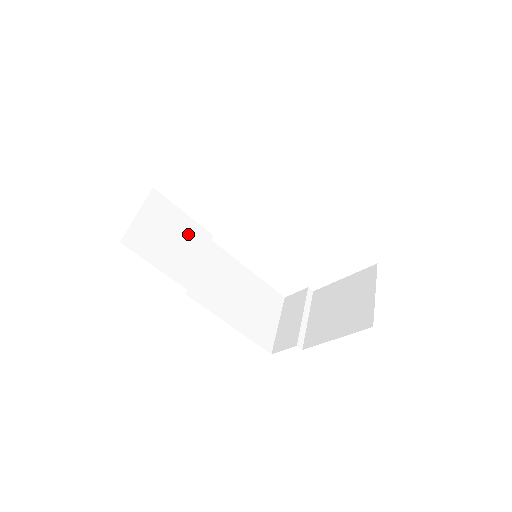
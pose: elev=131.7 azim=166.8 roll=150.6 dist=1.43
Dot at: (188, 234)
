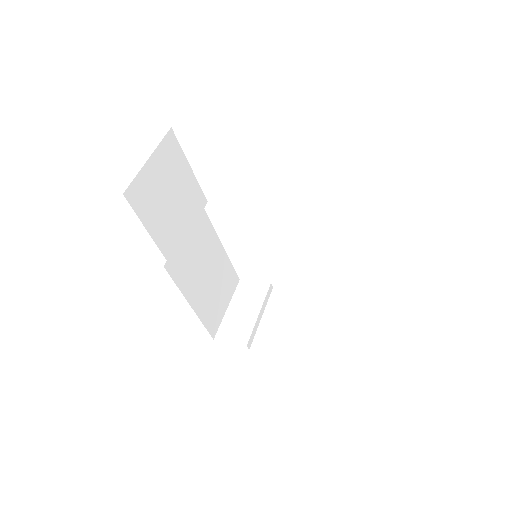
Dot at: (187, 196)
